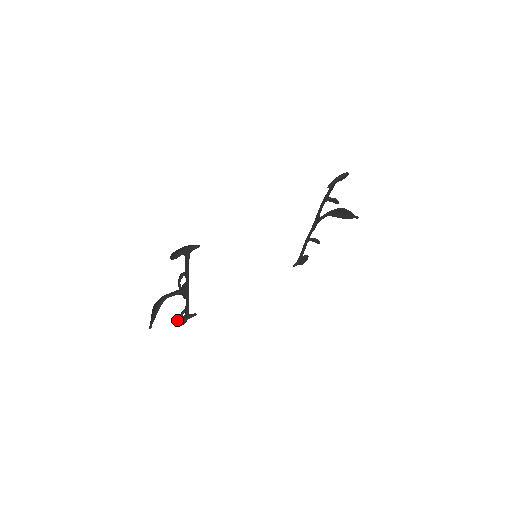
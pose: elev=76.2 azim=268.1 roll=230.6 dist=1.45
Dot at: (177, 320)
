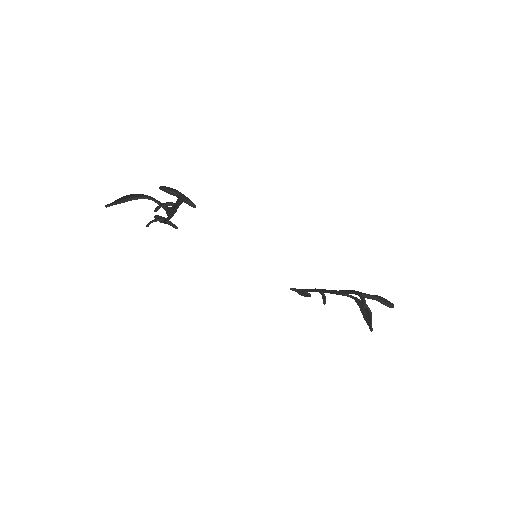
Dot at: occluded
